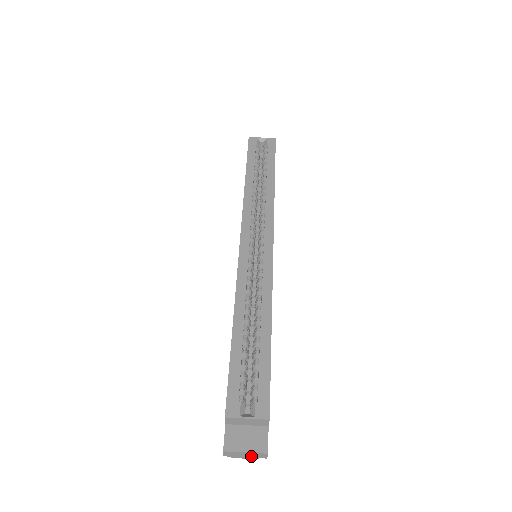
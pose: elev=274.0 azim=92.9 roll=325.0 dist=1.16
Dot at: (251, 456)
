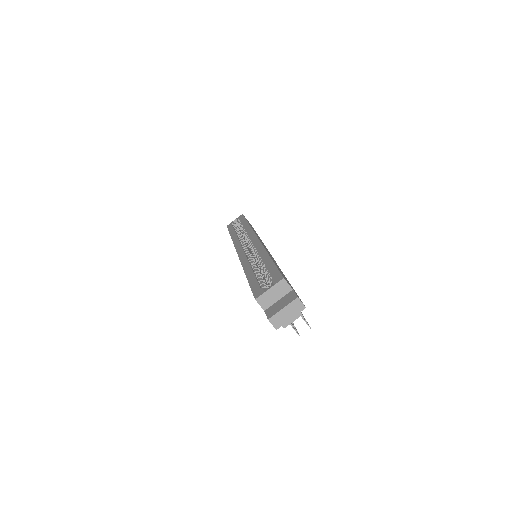
Dot at: (293, 313)
